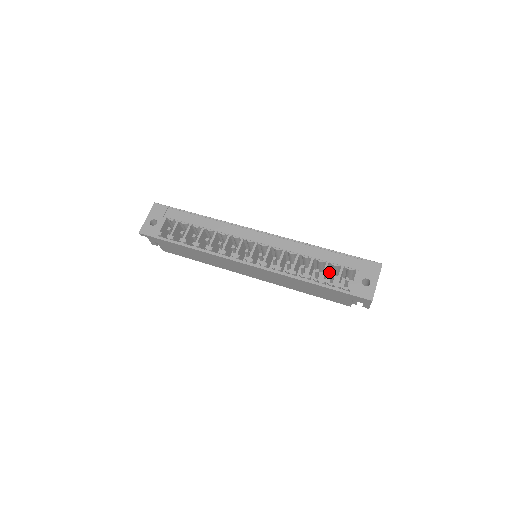
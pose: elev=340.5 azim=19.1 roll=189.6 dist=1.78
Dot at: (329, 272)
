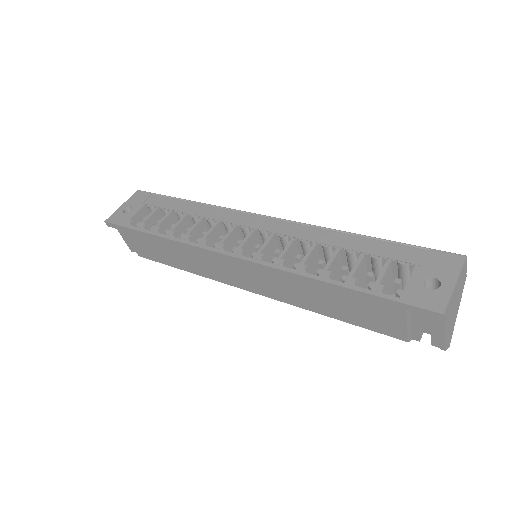
Dot at: occluded
